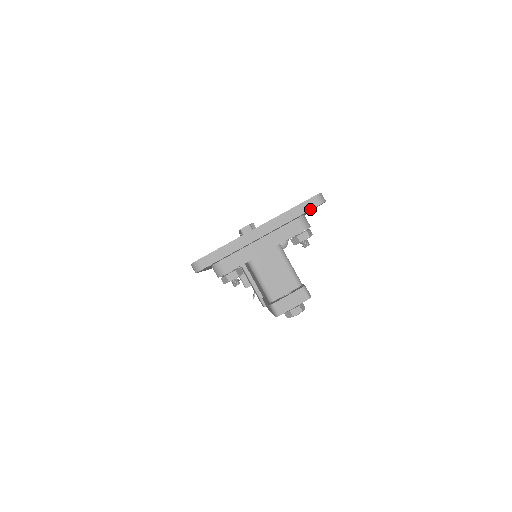
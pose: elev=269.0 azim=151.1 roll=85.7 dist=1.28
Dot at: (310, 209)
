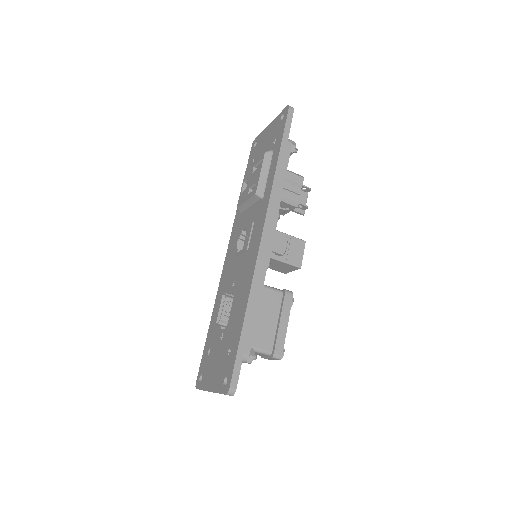
Dot at: occluded
